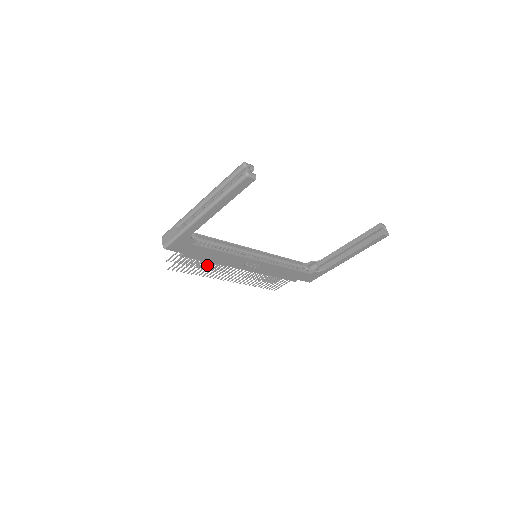
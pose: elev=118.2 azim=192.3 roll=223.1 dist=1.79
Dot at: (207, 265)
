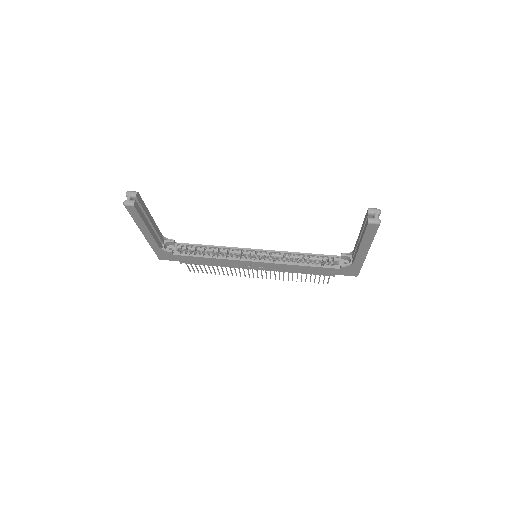
Dot at: occluded
